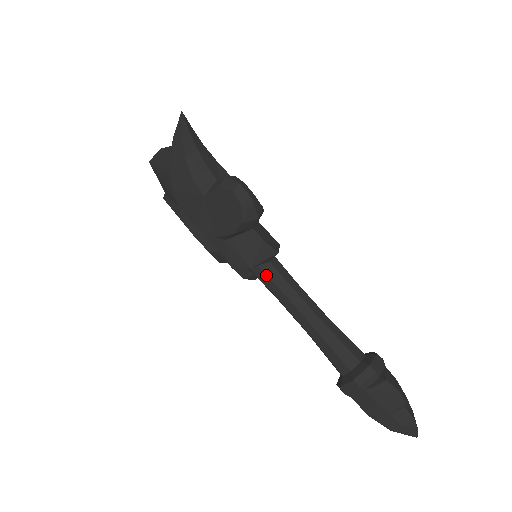
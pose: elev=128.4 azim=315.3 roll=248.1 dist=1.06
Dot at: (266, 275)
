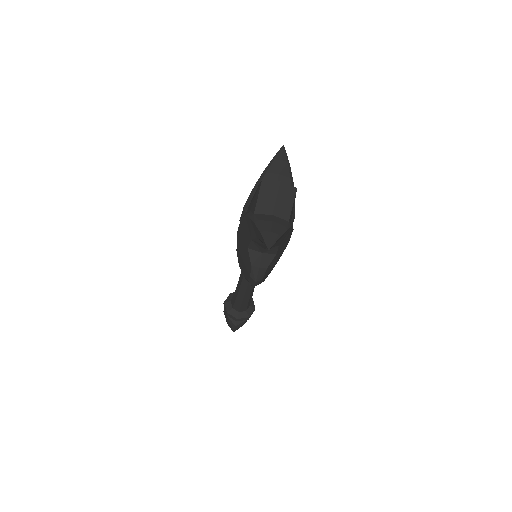
Dot at: occluded
